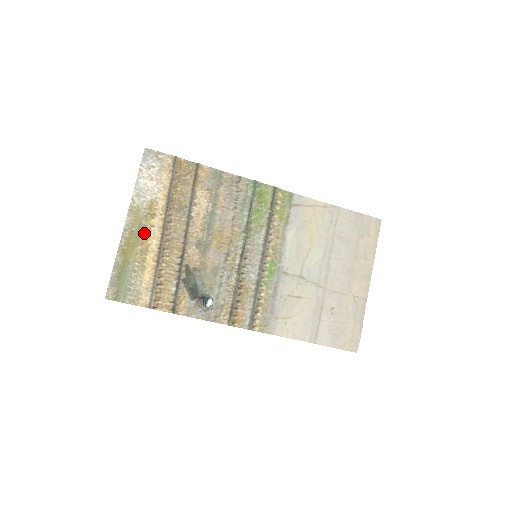
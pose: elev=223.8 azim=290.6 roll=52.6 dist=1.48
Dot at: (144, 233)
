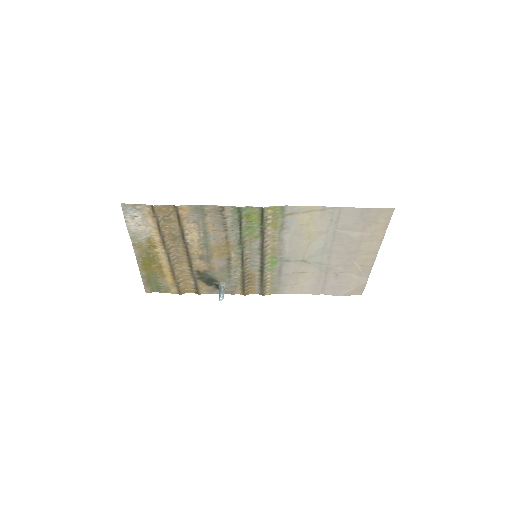
Dot at: (153, 257)
